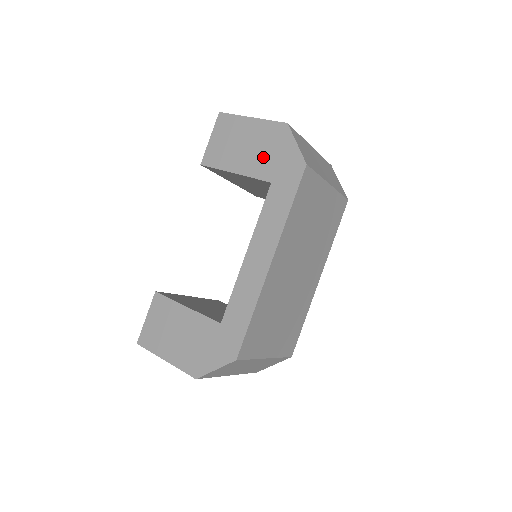
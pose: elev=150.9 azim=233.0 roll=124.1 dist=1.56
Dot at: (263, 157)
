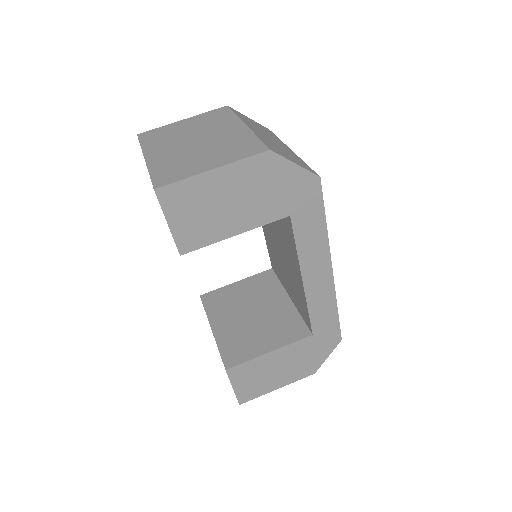
Dot at: (263, 200)
